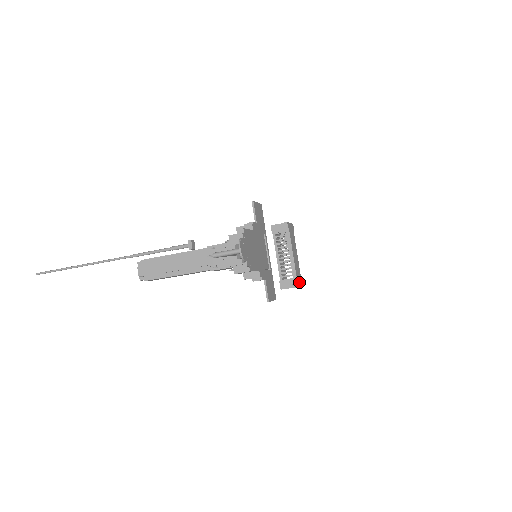
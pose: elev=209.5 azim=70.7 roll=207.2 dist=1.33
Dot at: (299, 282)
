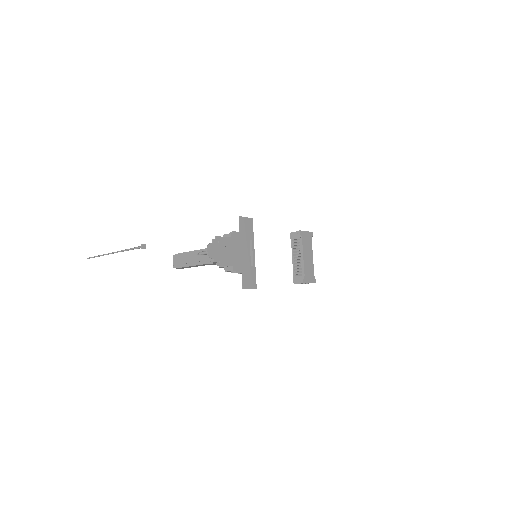
Dot at: (309, 279)
